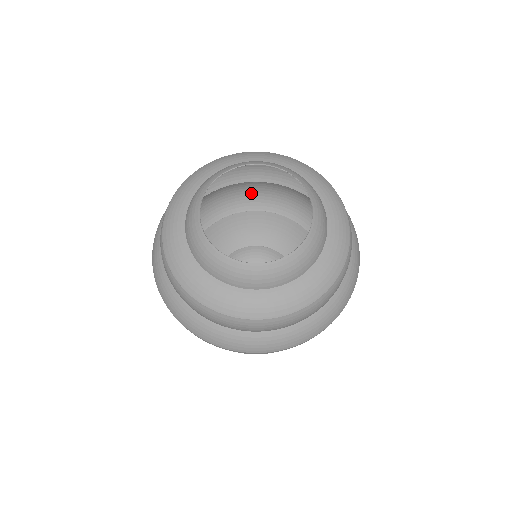
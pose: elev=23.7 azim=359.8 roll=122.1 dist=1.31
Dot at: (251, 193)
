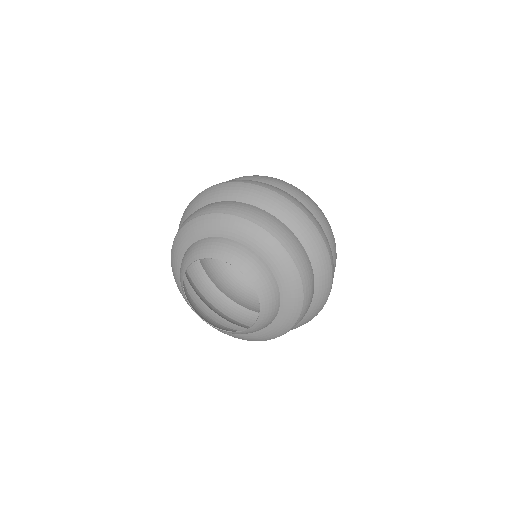
Dot at: (323, 214)
